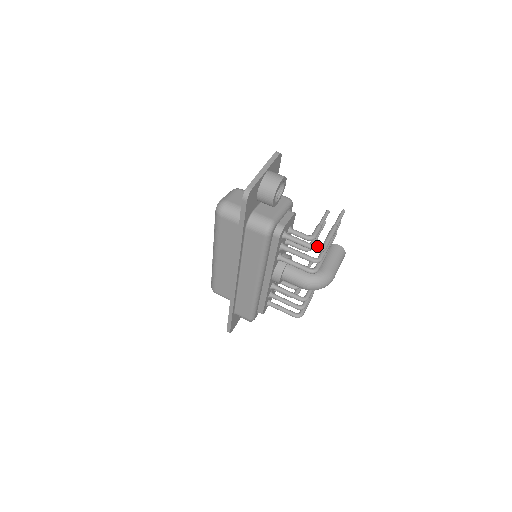
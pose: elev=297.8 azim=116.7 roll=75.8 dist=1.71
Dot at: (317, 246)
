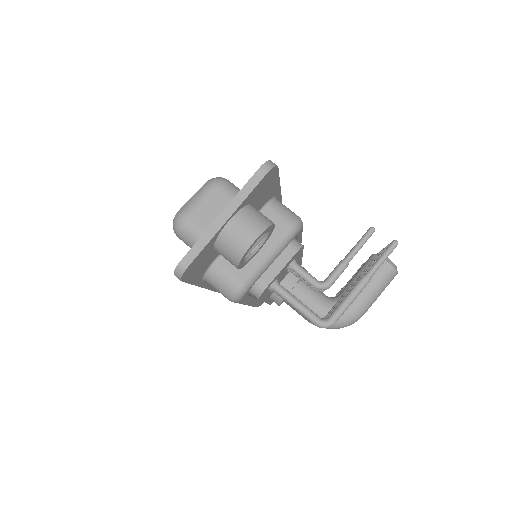
Dot at: (319, 319)
